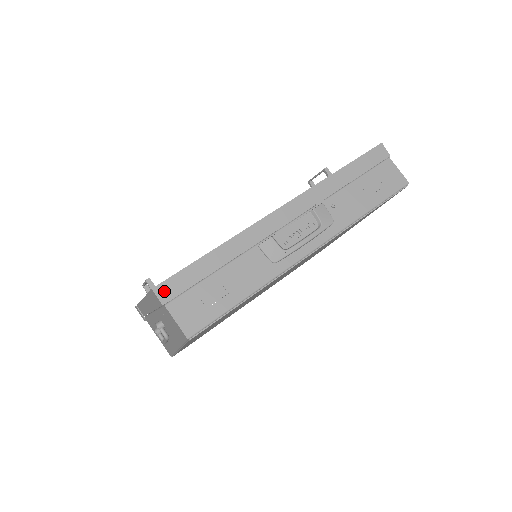
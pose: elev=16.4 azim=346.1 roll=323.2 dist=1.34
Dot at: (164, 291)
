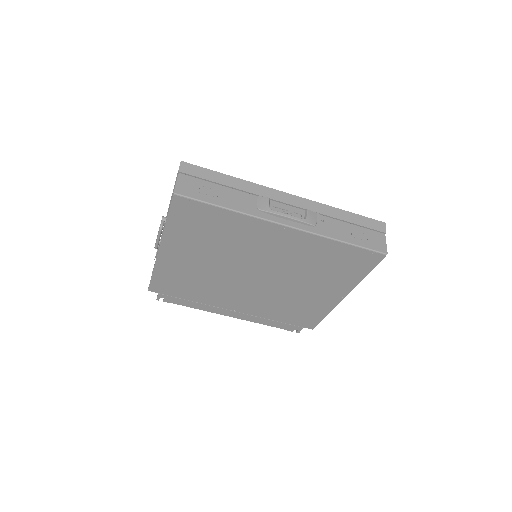
Dot at: (186, 167)
